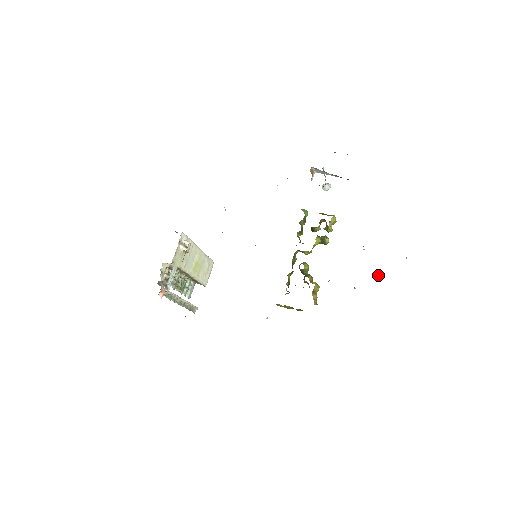
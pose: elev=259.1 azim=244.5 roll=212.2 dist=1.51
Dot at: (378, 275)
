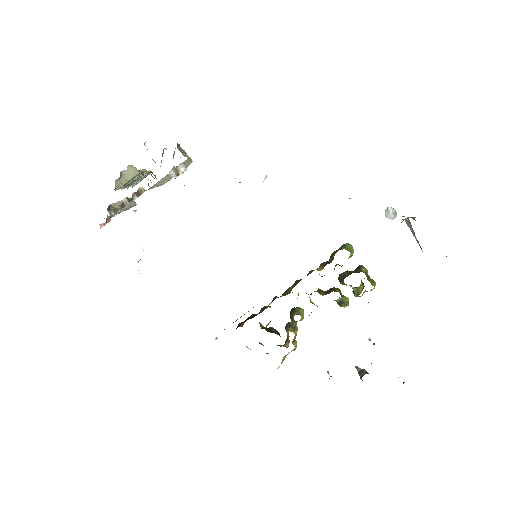
Dot at: (360, 376)
